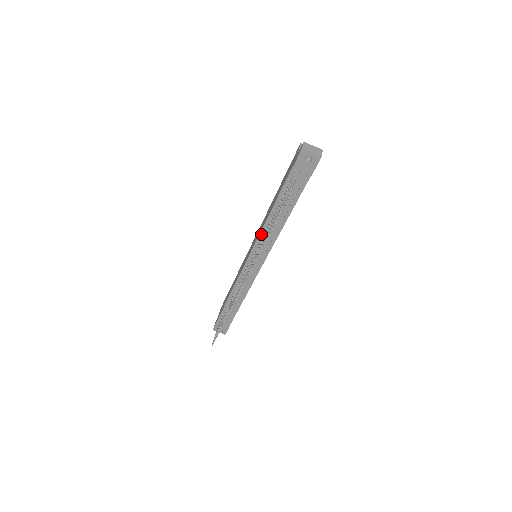
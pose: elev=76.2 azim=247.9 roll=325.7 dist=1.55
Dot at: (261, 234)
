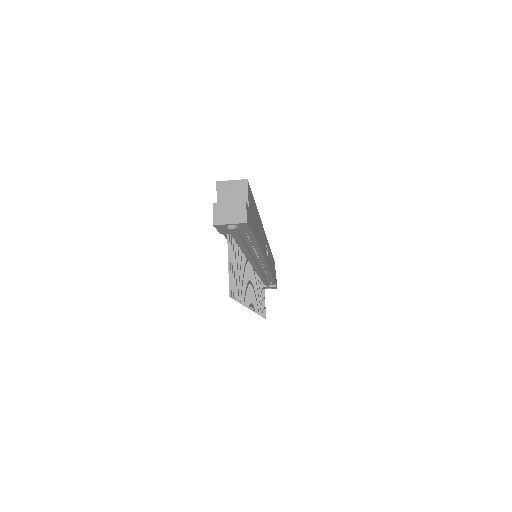
Dot at: occluded
